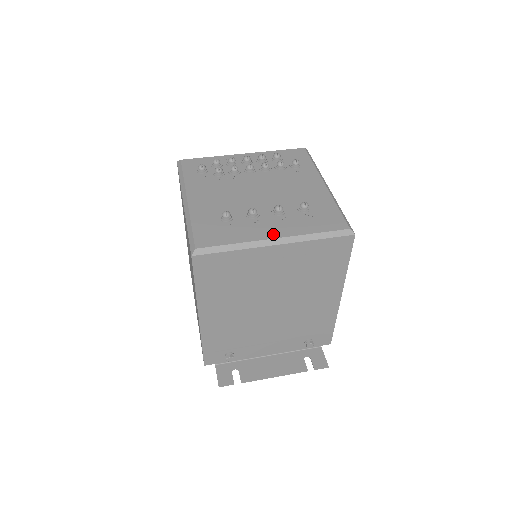
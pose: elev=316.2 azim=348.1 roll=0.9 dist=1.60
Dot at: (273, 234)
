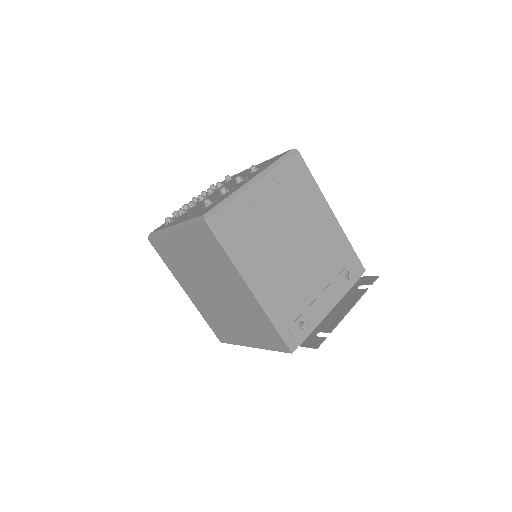
Dot at: (247, 181)
